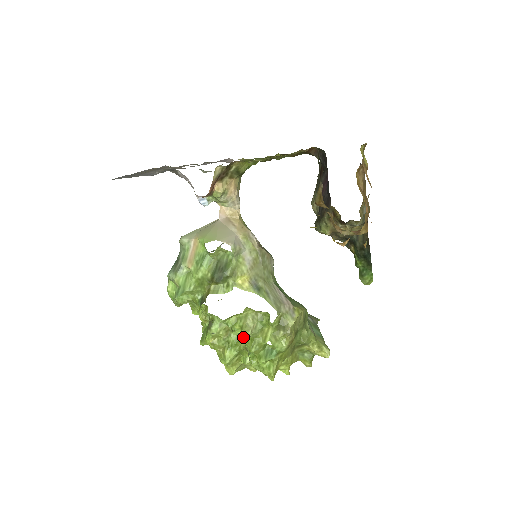
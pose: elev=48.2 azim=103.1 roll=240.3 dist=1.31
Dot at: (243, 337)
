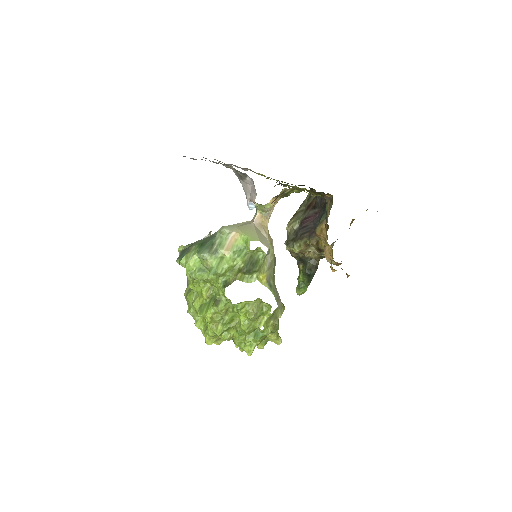
Dot at: (242, 319)
